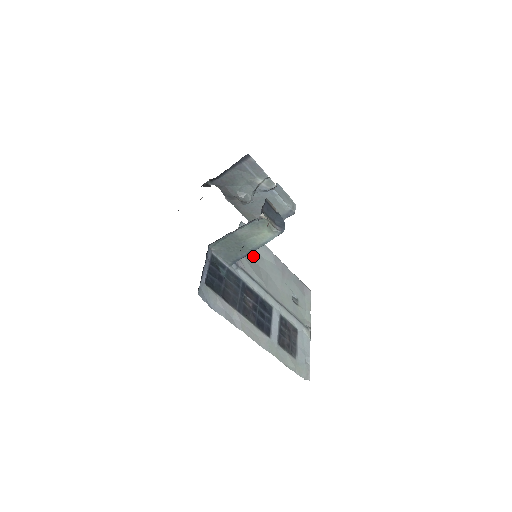
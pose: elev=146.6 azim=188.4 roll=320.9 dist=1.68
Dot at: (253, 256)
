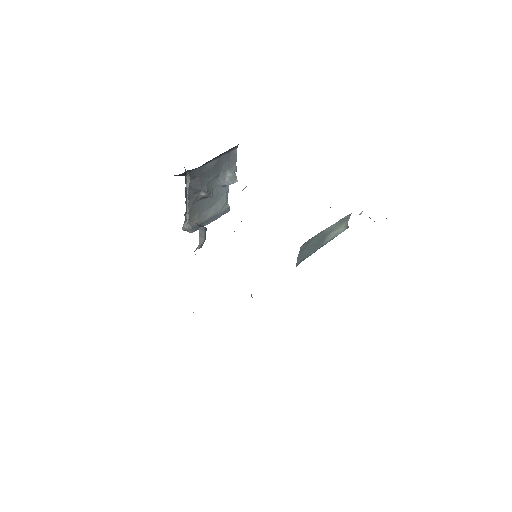
Dot at: occluded
